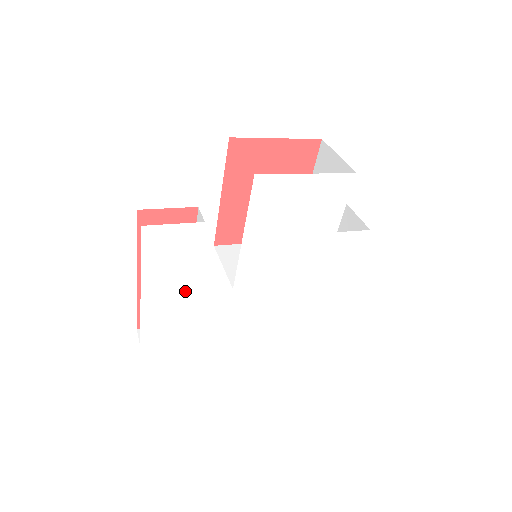
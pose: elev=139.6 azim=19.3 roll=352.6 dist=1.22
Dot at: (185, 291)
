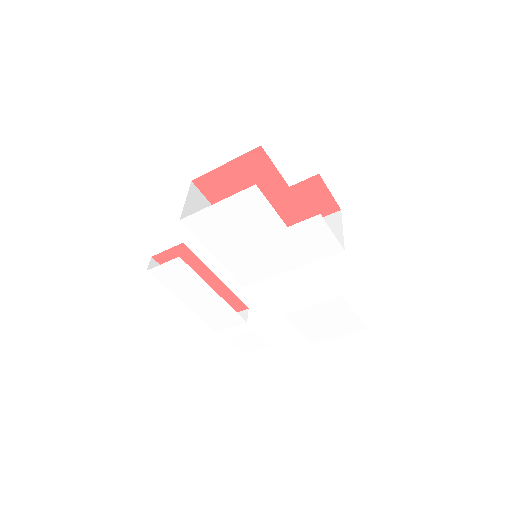
Dot at: (210, 296)
